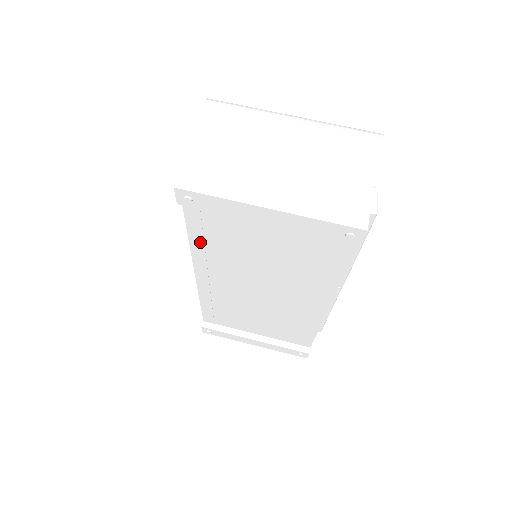
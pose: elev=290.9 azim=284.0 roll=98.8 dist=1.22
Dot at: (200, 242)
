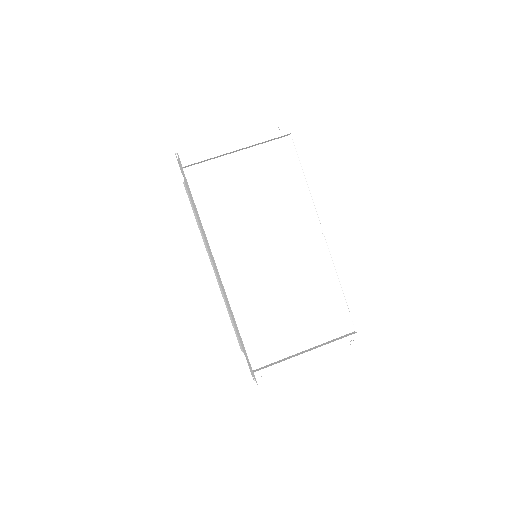
Dot at: (208, 216)
